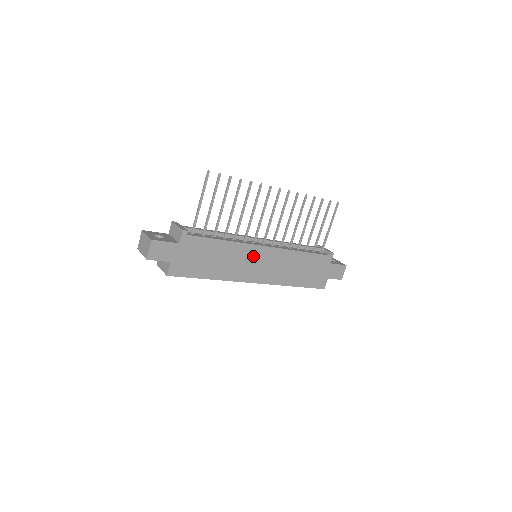
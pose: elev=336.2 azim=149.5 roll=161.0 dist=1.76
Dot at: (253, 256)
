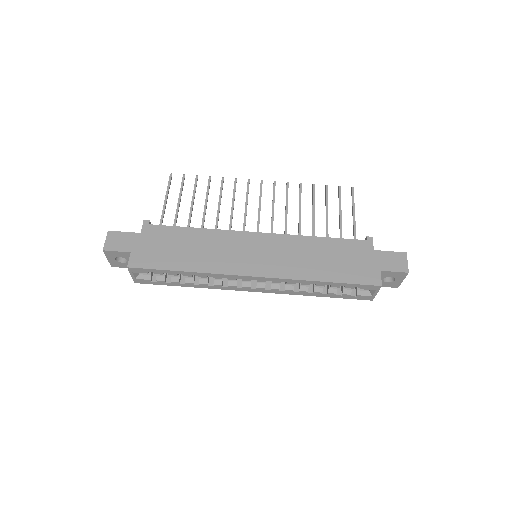
Dot at: (241, 244)
